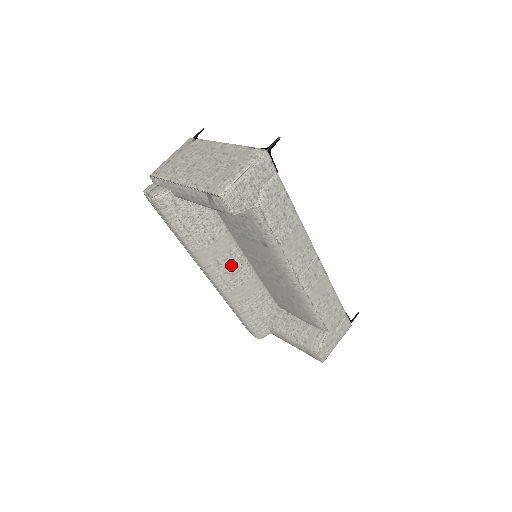
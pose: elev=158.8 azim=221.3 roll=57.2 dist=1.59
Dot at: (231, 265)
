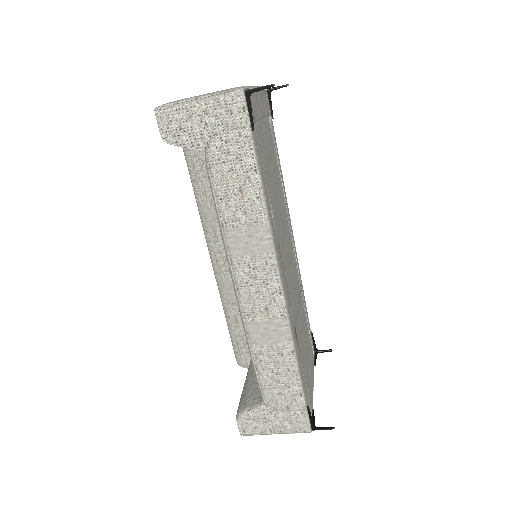
Dot at: occluded
